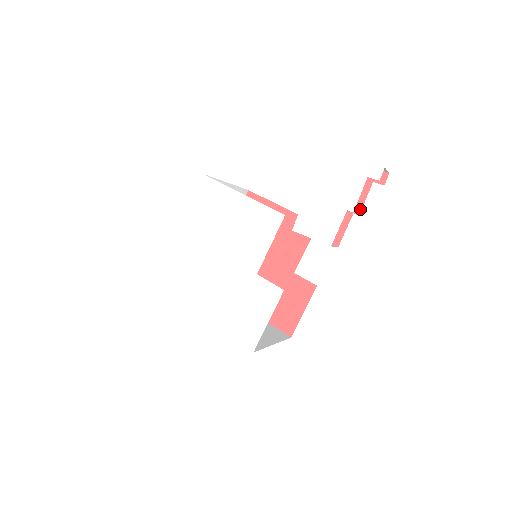
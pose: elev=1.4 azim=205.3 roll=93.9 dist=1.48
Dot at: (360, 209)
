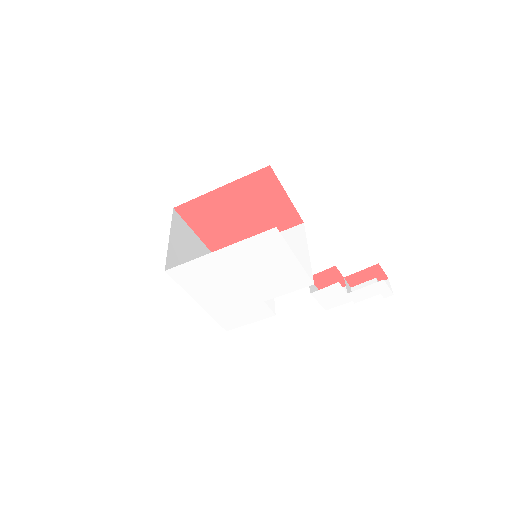
Dot at: (355, 285)
